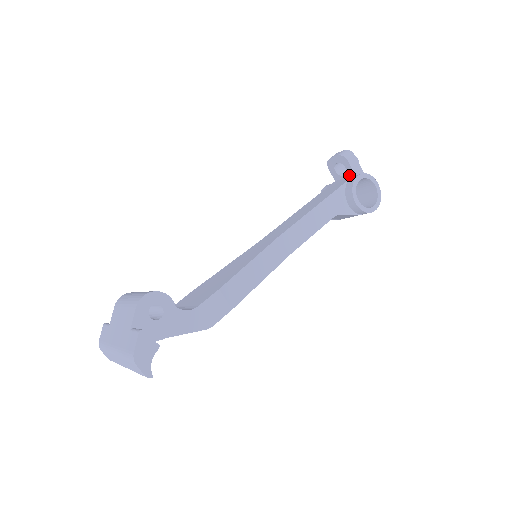
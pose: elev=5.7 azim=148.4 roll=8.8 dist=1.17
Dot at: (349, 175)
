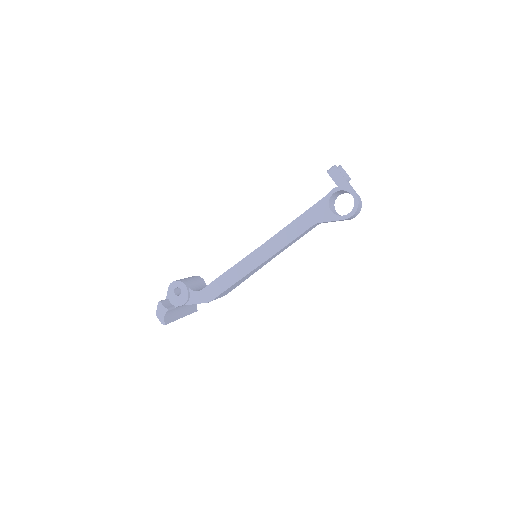
Dot at: occluded
